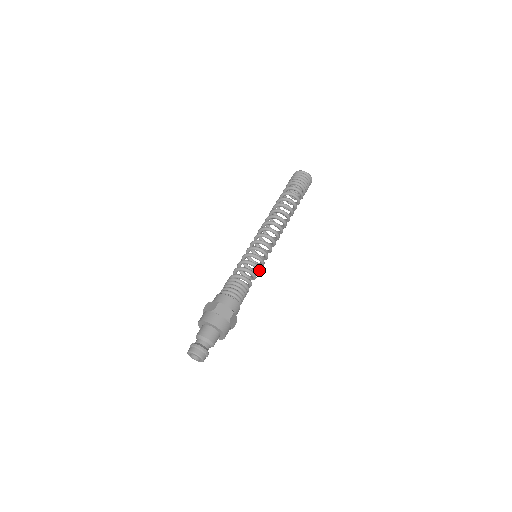
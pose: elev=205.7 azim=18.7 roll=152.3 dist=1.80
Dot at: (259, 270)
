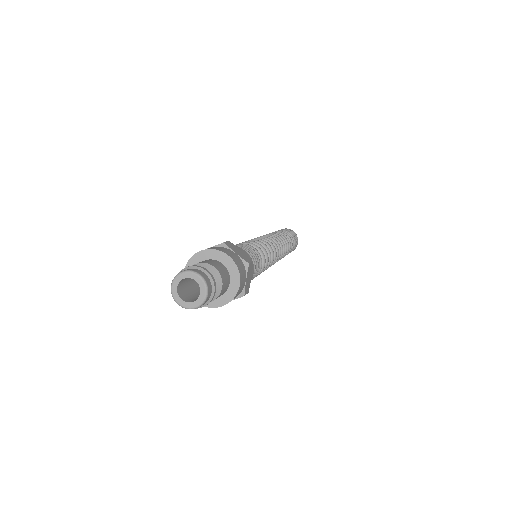
Dot at: (267, 262)
